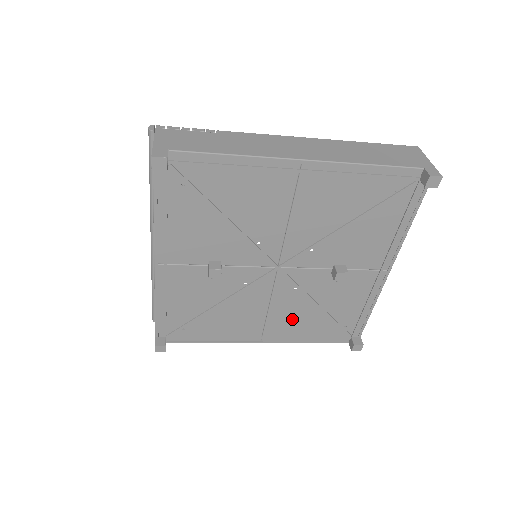
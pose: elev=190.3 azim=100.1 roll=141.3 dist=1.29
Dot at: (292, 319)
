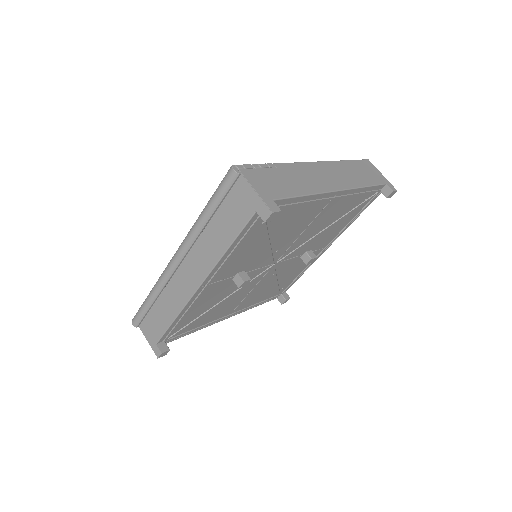
Dot at: (257, 295)
